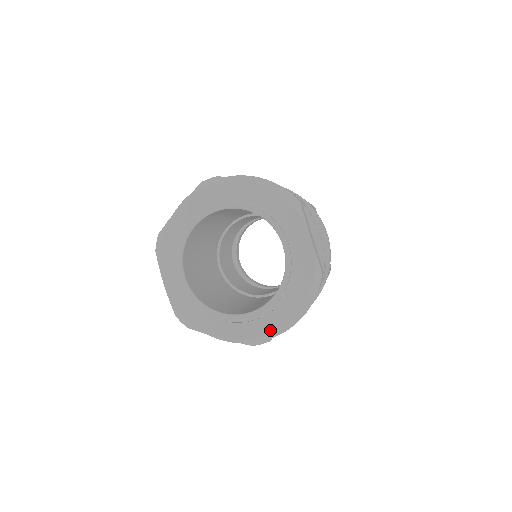
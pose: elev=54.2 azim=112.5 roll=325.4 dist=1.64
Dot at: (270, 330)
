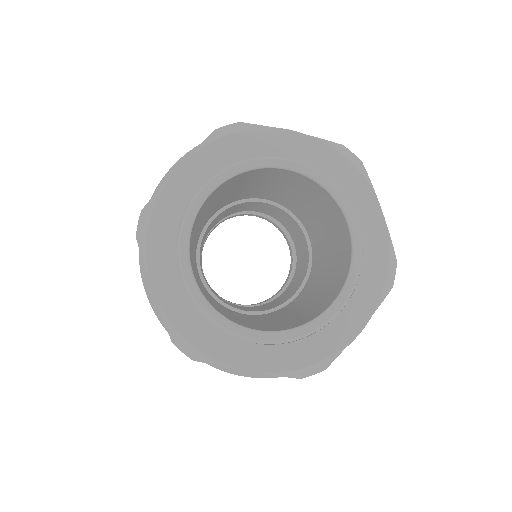
Dot at: (329, 351)
